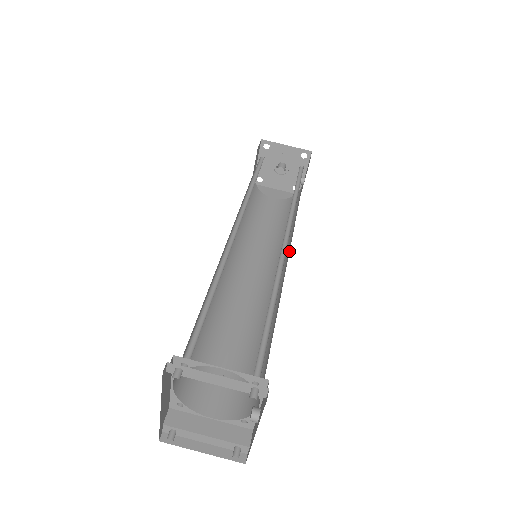
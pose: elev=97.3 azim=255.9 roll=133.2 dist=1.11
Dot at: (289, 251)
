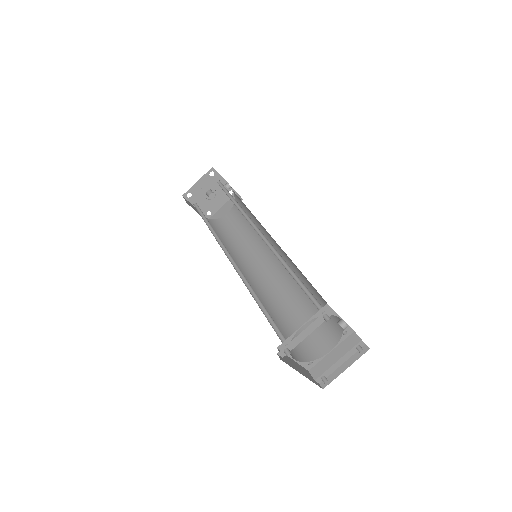
Dot at: occluded
